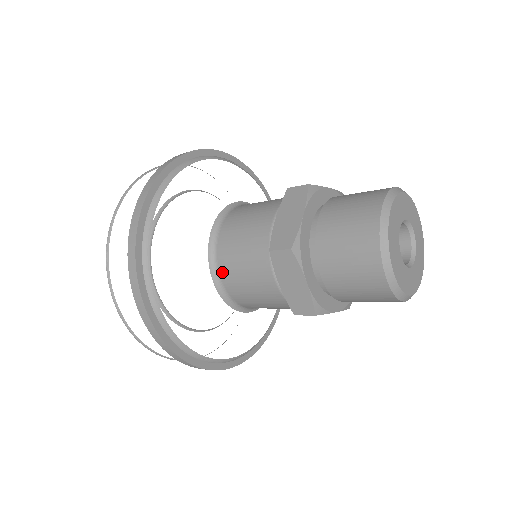
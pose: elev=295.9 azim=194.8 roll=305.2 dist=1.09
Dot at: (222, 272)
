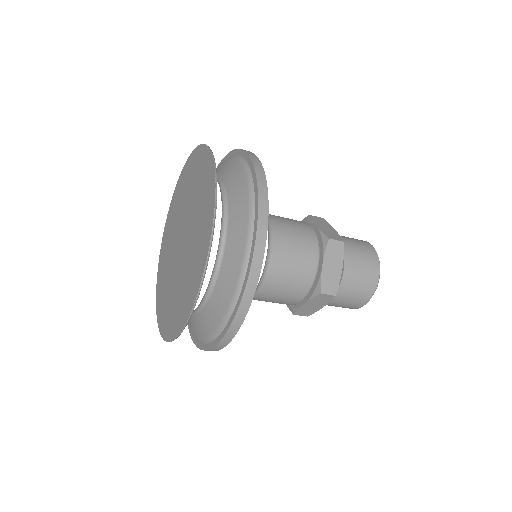
Dot at: (275, 245)
